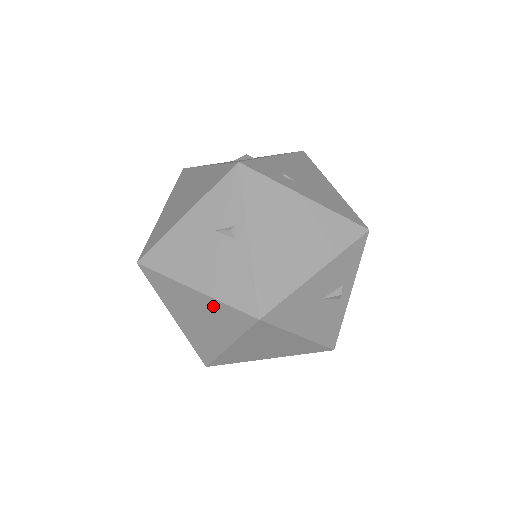
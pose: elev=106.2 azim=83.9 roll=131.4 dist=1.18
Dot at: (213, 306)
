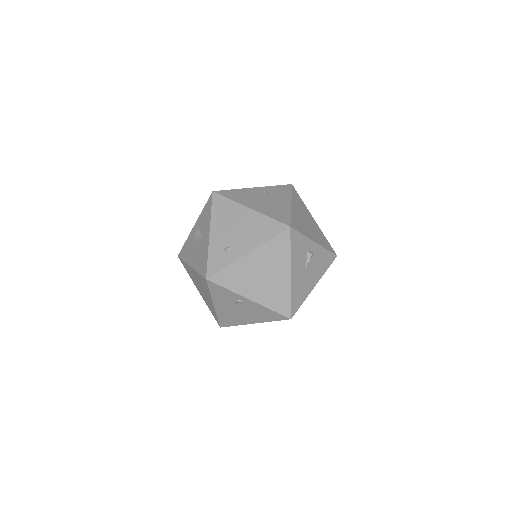
Dot at: occluded
